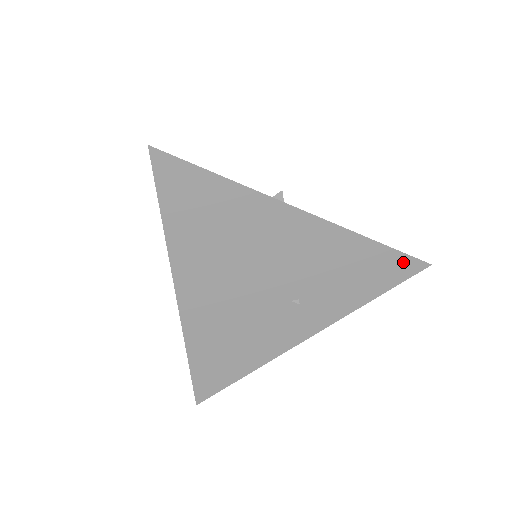
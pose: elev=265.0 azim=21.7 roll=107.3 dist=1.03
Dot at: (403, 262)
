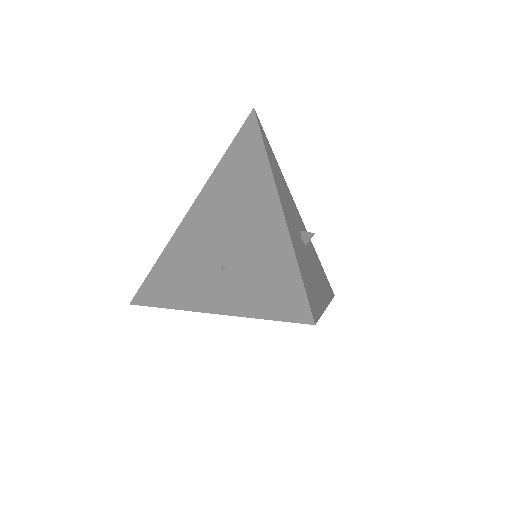
Dot at: occluded
